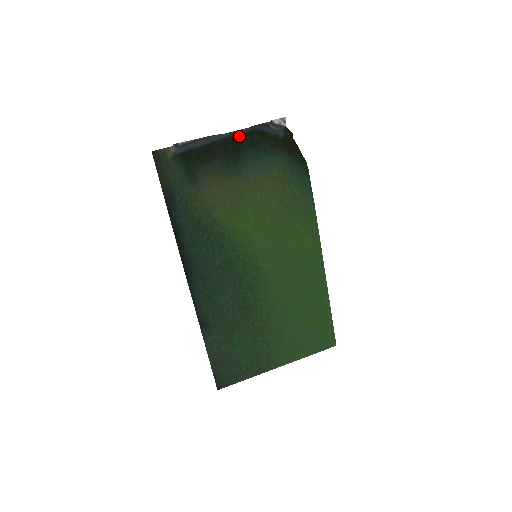
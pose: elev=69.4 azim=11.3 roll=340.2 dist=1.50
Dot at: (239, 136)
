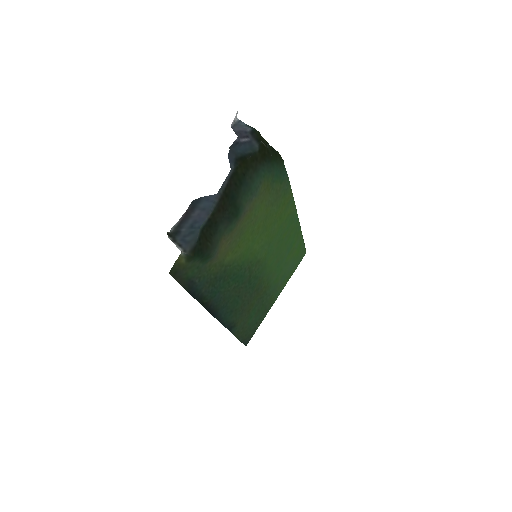
Dot at: (228, 185)
